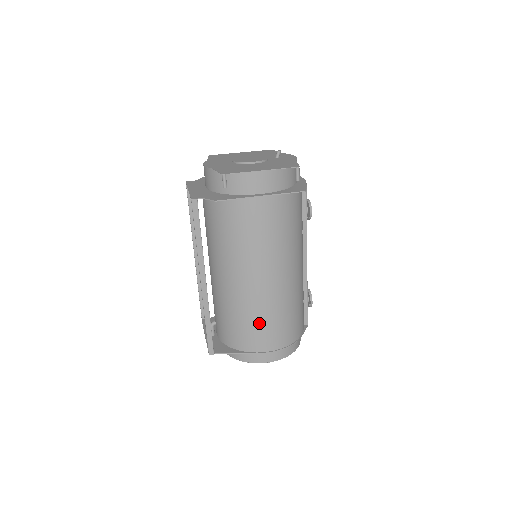
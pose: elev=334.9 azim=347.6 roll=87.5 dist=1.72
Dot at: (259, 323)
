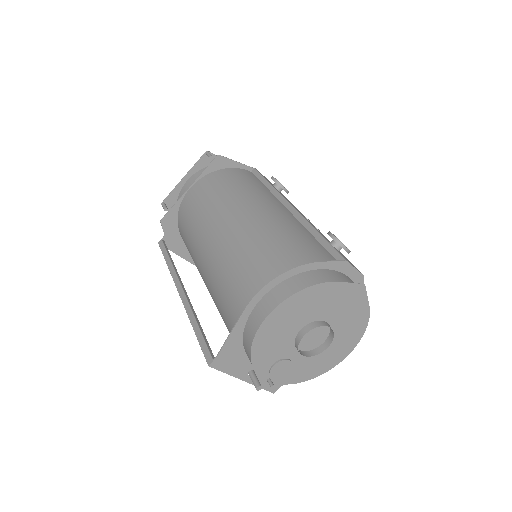
Dot at: (230, 275)
